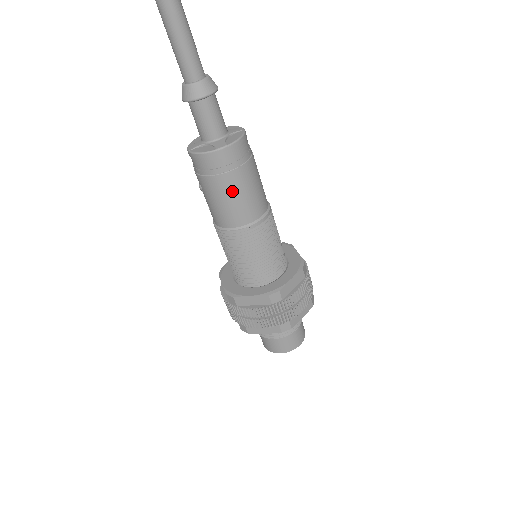
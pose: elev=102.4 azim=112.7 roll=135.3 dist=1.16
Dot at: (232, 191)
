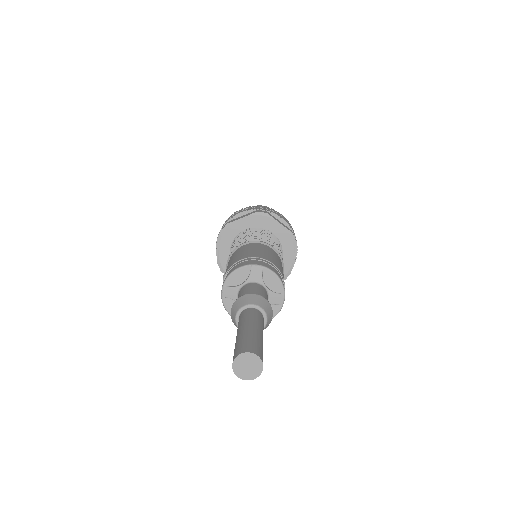
Dot at: occluded
